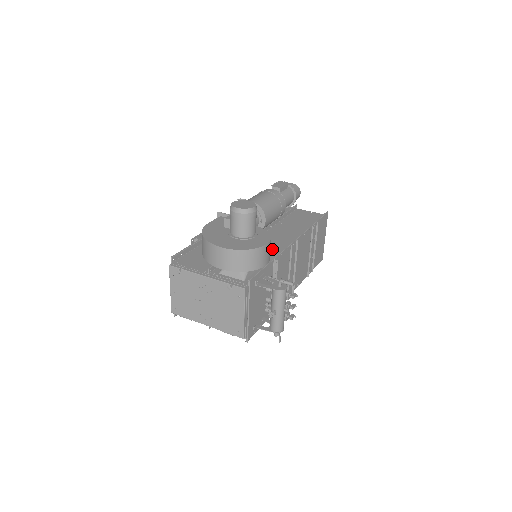
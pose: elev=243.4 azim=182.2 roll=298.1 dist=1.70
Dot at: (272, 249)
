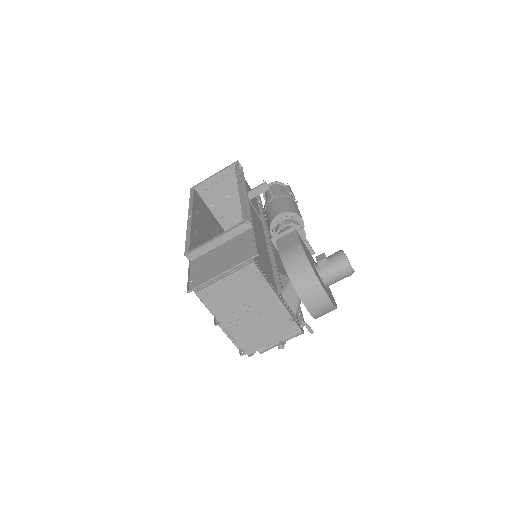
Dot at: occluded
